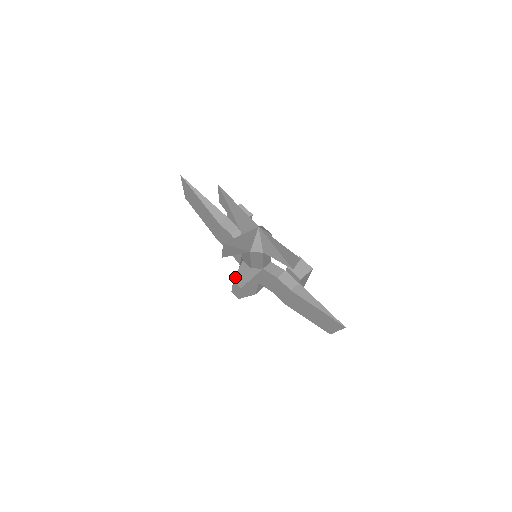
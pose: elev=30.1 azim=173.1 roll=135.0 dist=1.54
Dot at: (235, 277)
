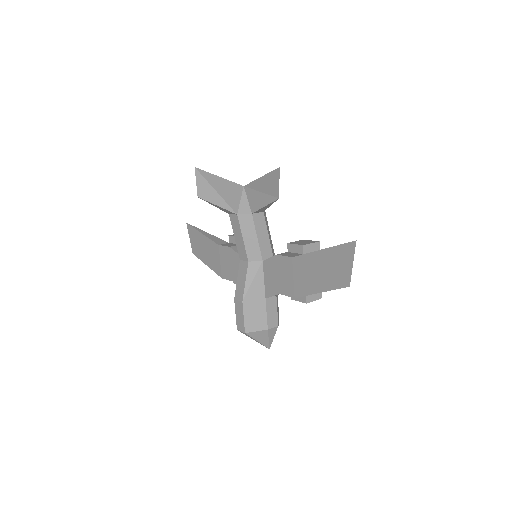
Dot at: (235, 292)
